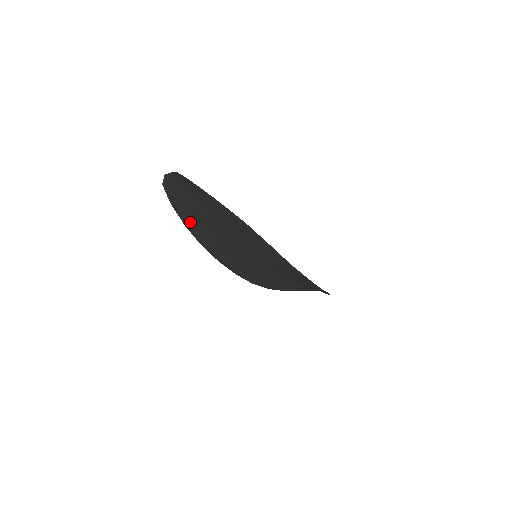
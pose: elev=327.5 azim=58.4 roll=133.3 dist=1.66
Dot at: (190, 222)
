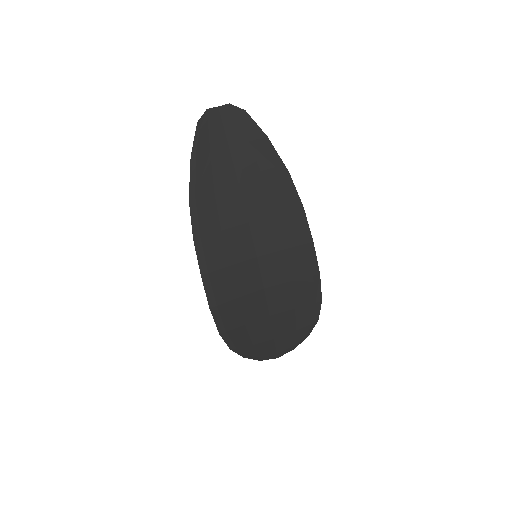
Dot at: (201, 189)
